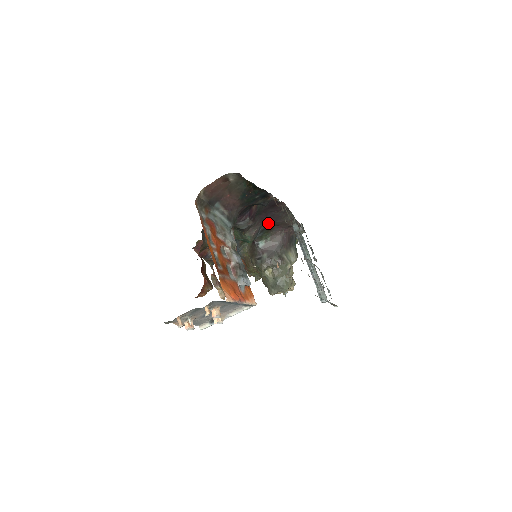
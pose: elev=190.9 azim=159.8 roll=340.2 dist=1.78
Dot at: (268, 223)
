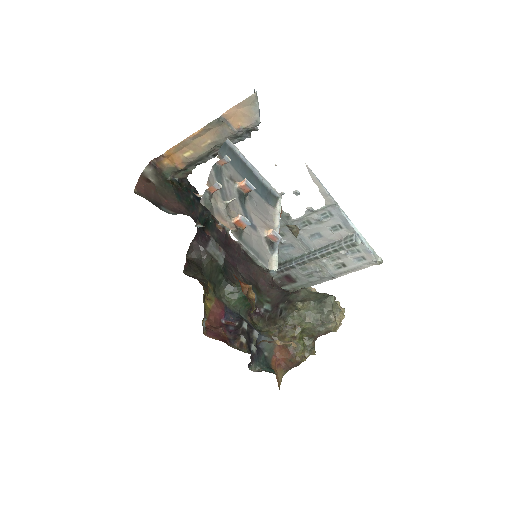
Dot at: (246, 275)
